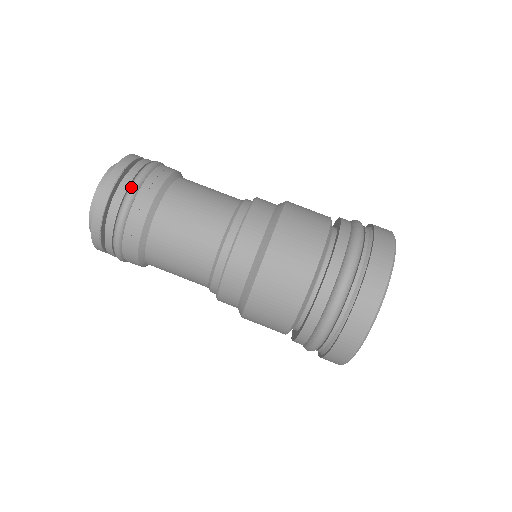
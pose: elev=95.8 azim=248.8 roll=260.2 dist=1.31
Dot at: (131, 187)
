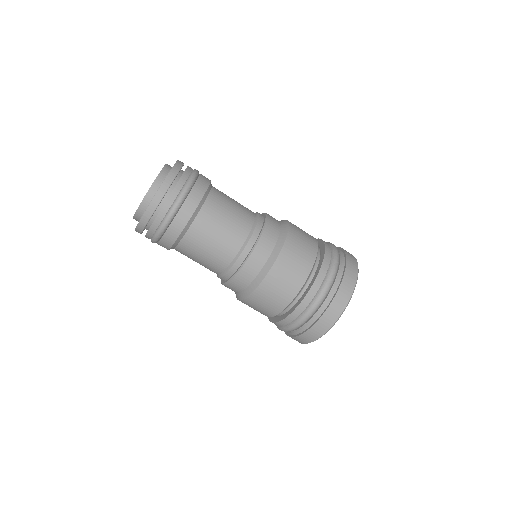
Dot at: (156, 234)
